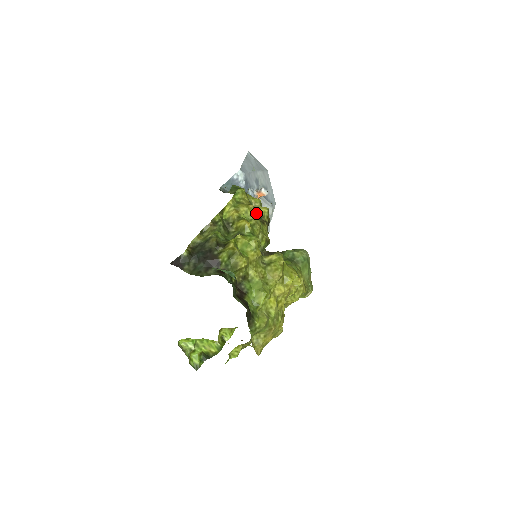
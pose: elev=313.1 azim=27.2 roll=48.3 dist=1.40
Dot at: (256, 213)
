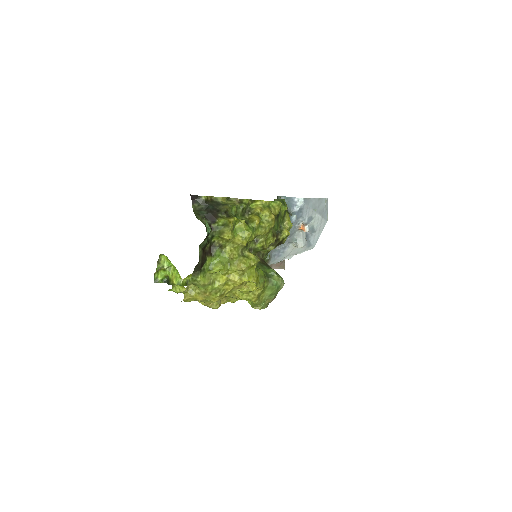
Dot at: (272, 223)
